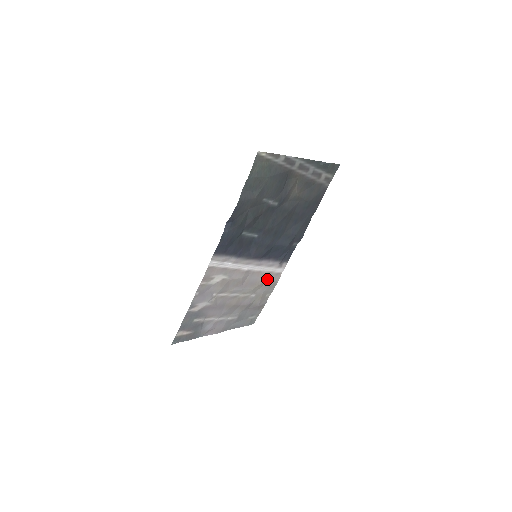
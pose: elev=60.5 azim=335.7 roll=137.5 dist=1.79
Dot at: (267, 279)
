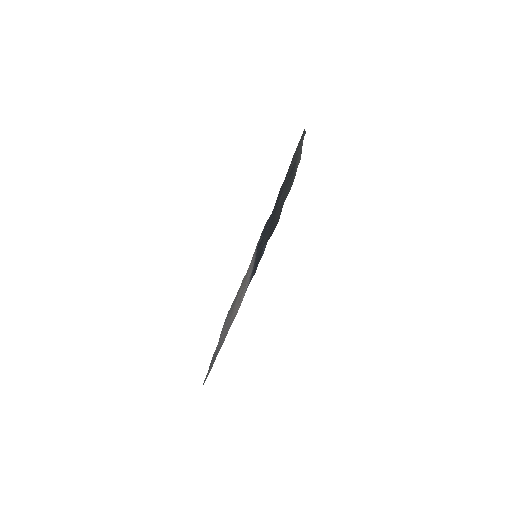
Dot at: (249, 268)
